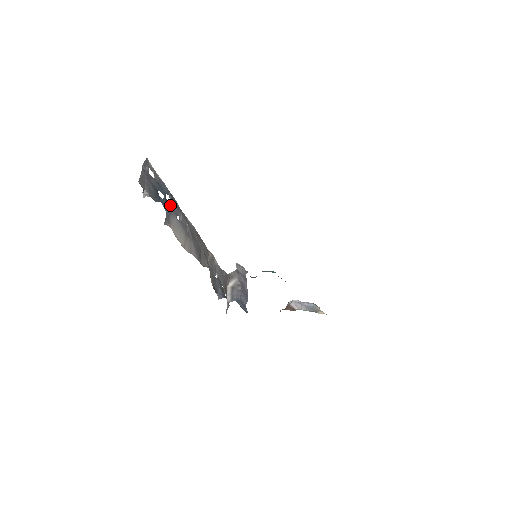
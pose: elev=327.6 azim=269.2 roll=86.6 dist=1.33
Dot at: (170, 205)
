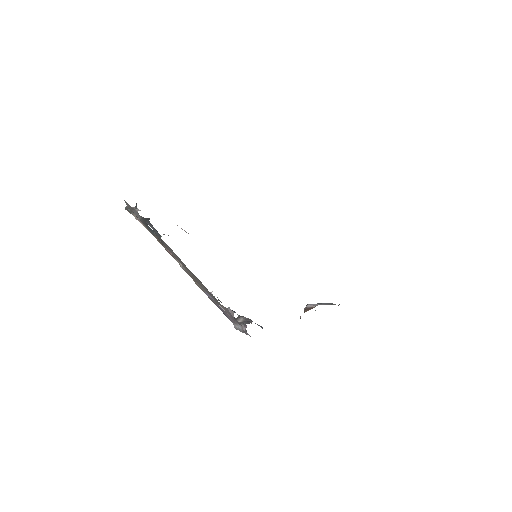
Dot at: occluded
